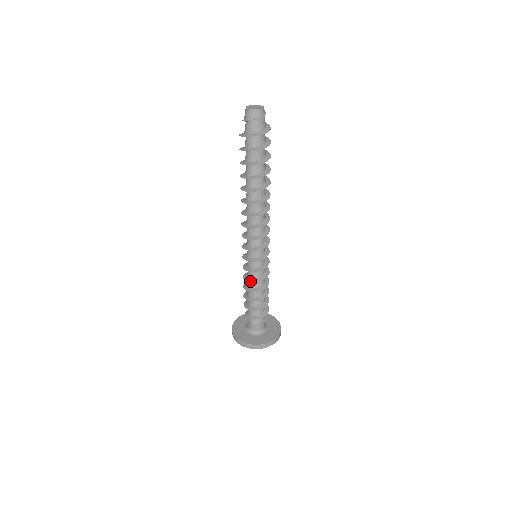
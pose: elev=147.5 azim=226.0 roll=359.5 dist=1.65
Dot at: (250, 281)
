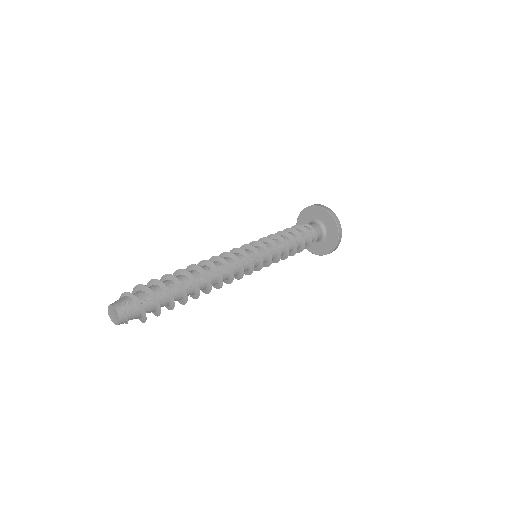
Dot at: occluded
